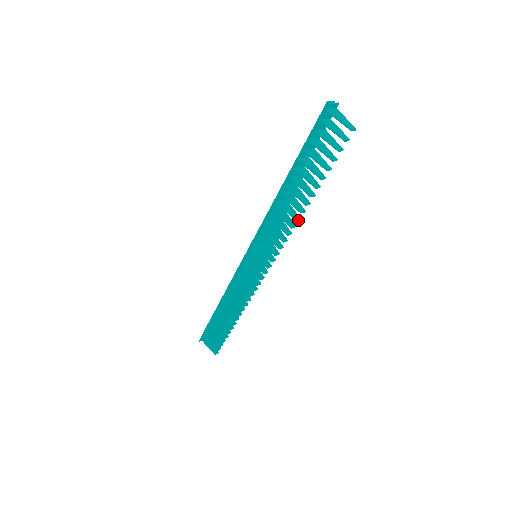
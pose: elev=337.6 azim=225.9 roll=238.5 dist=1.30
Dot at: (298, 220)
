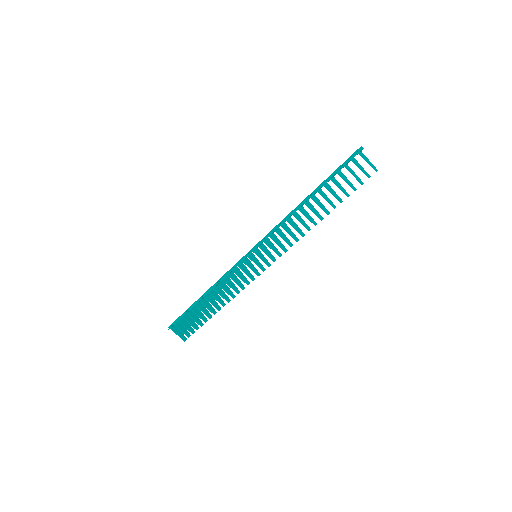
Dot at: occluded
